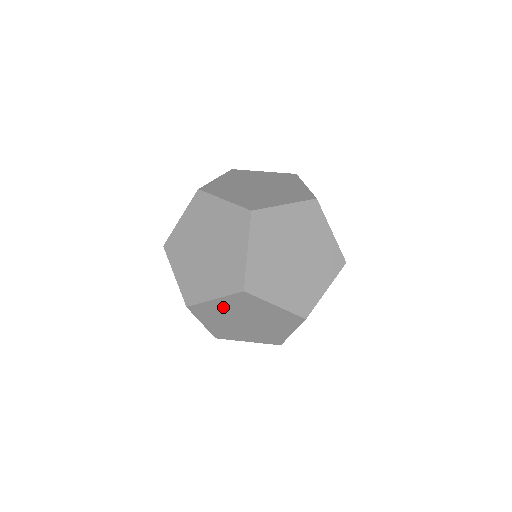
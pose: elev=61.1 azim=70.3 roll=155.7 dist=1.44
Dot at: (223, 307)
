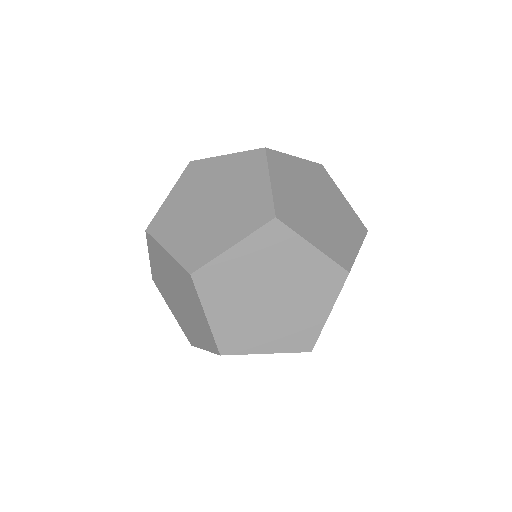
Dot at: occluded
